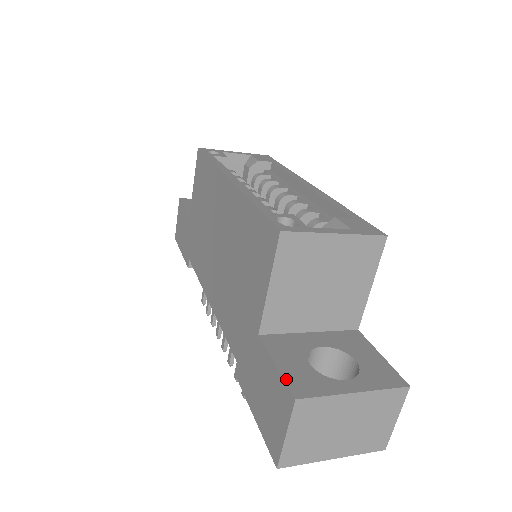
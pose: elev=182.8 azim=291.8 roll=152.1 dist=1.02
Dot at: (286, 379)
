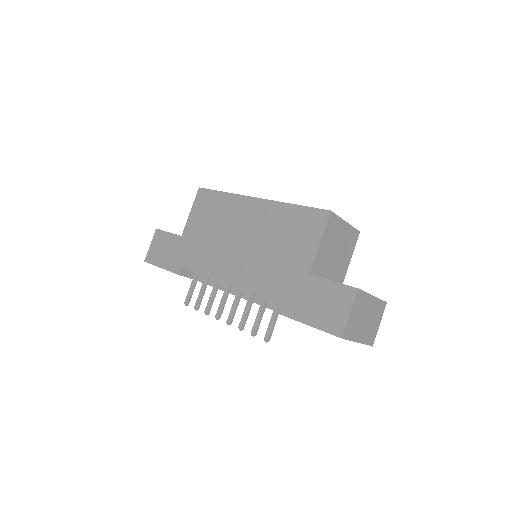
Dot at: occluded
